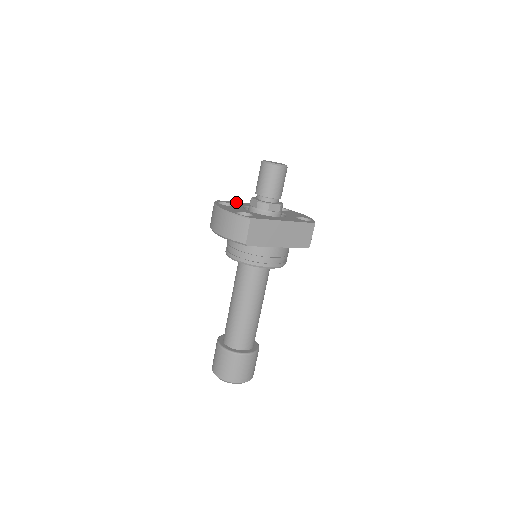
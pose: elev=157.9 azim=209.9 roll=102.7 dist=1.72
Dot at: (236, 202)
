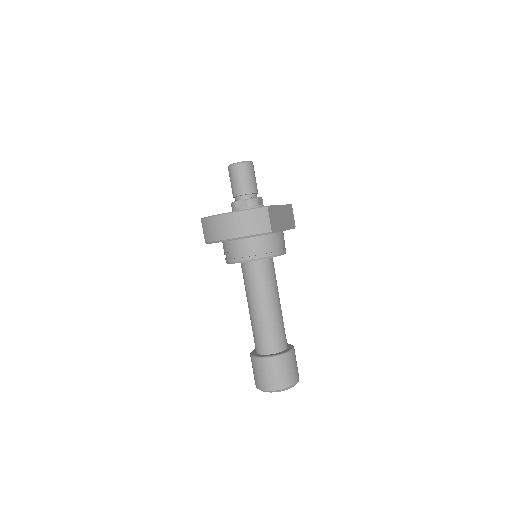
Dot at: occluded
